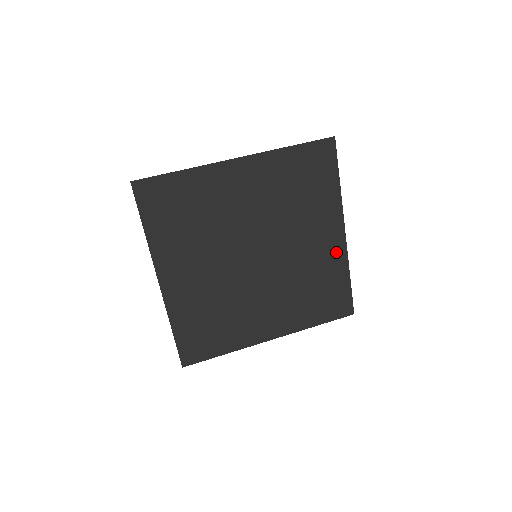
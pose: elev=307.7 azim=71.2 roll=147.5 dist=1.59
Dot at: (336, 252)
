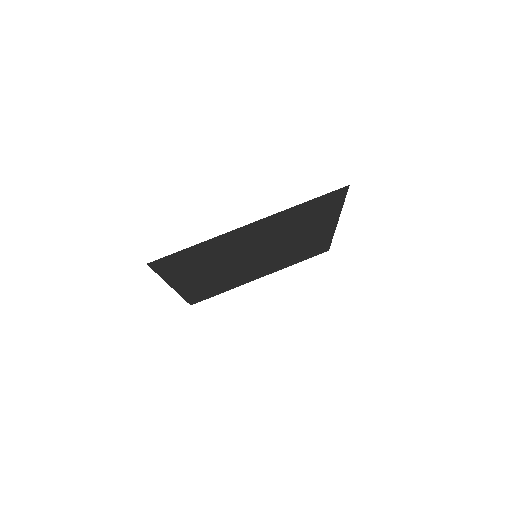
Dot at: (325, 234)
